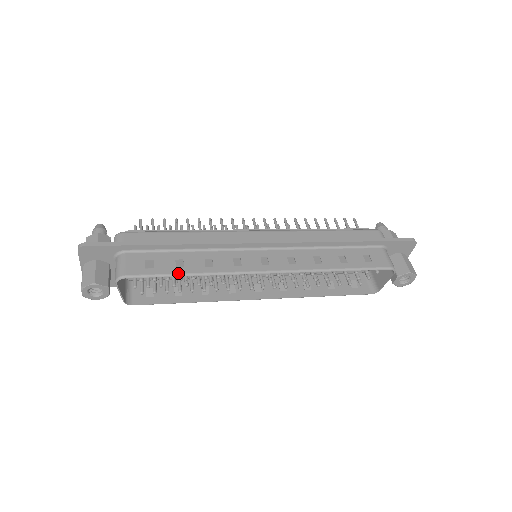
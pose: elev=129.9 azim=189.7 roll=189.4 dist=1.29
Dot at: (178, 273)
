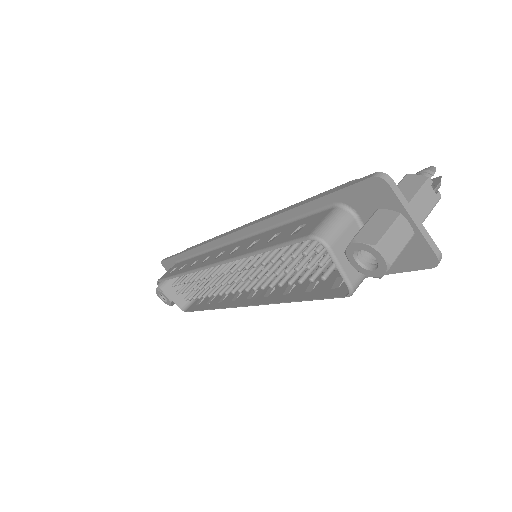
Dot at: (174, 275)
